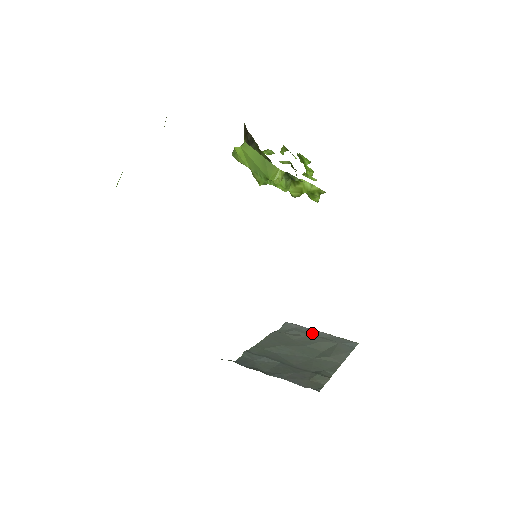
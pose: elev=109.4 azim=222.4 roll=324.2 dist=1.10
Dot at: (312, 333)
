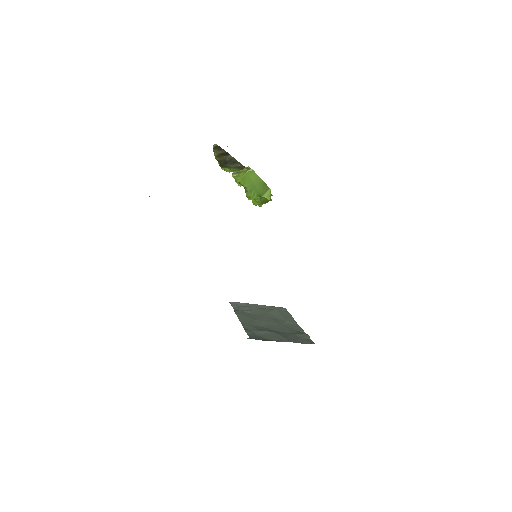
Dot at: (255, 307)
